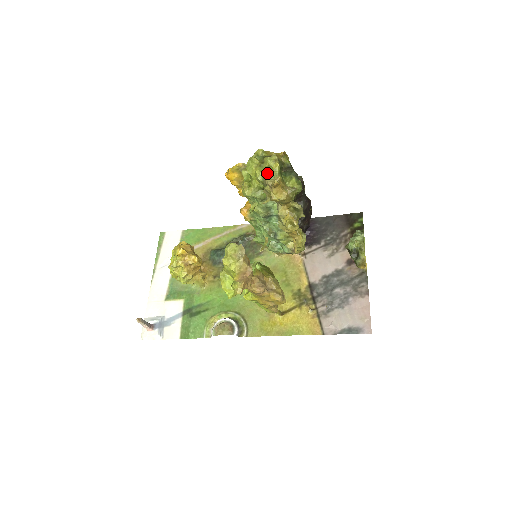
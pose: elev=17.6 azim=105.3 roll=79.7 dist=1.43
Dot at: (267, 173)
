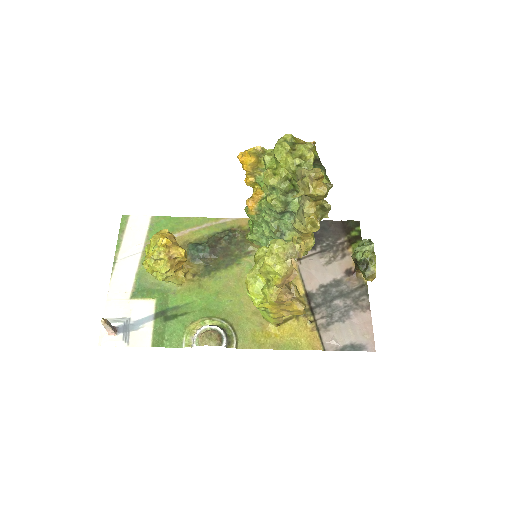
Dot at: (301, 162)
